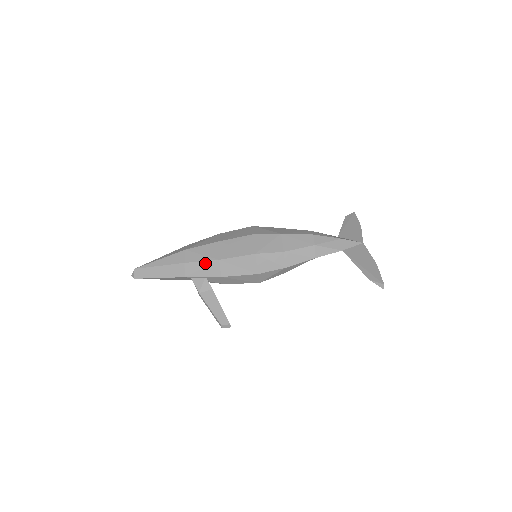
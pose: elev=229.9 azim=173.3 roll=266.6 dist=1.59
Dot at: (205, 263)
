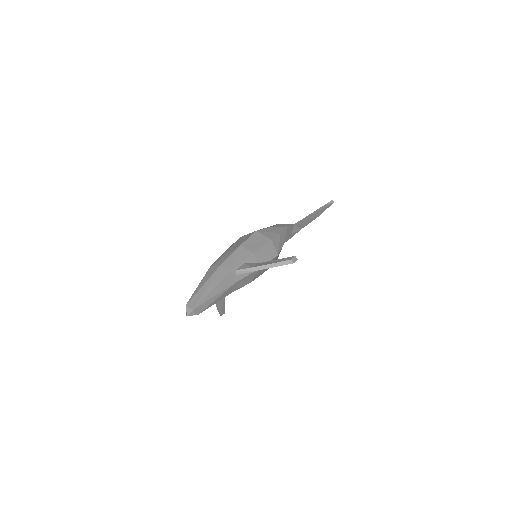
Dot at: (234, 254)
